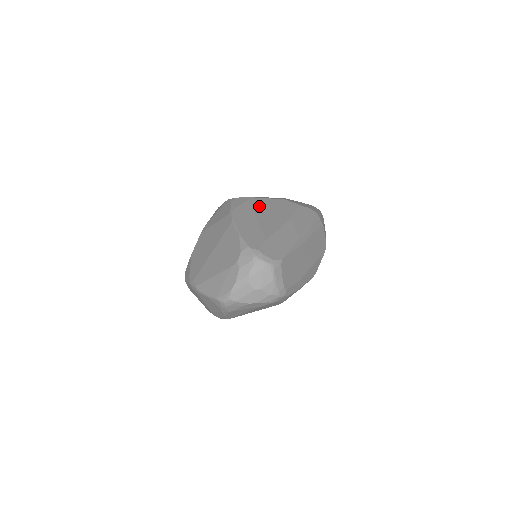
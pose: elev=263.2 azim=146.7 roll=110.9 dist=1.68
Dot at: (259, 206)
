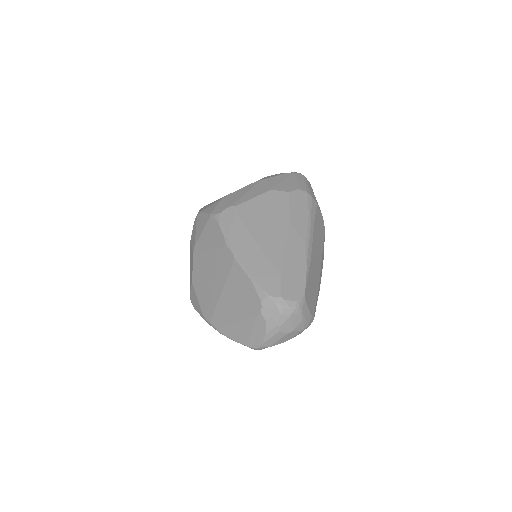
Dot at: (251, 218)
